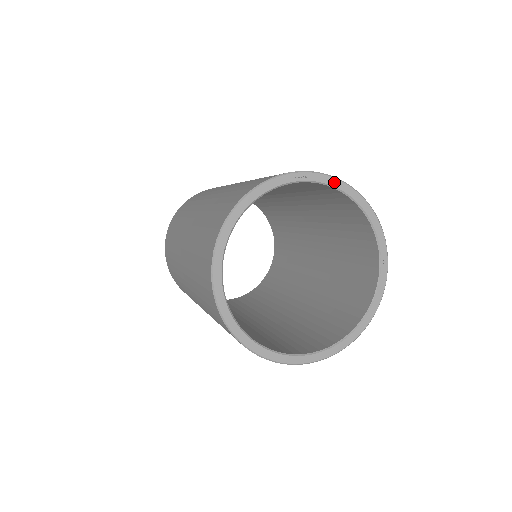
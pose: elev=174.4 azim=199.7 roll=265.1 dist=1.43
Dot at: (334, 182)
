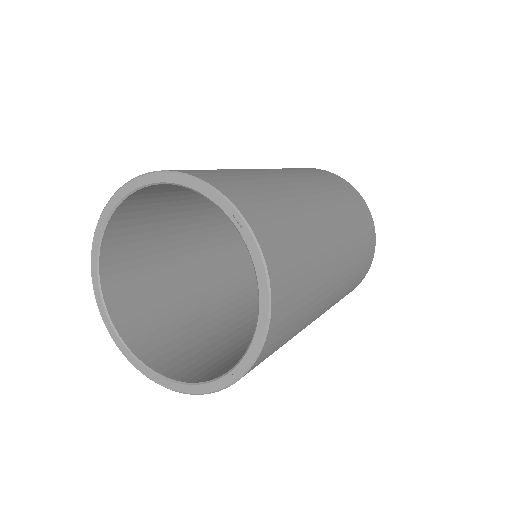
Dot at: (259, 266)
